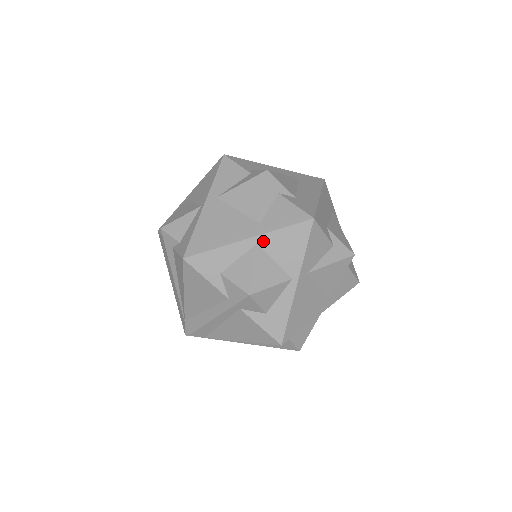
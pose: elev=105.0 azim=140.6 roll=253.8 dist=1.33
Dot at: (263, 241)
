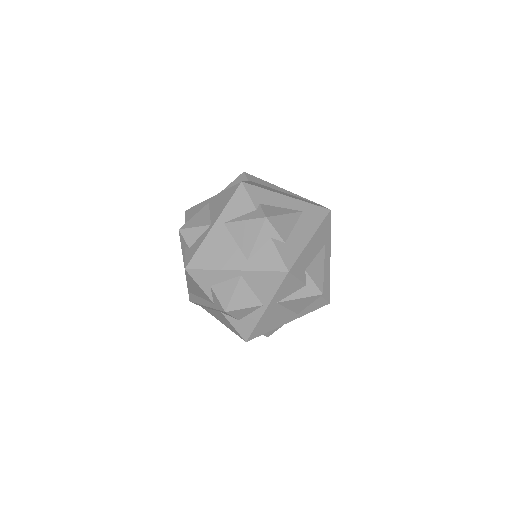
Dot at: (246, 275)
